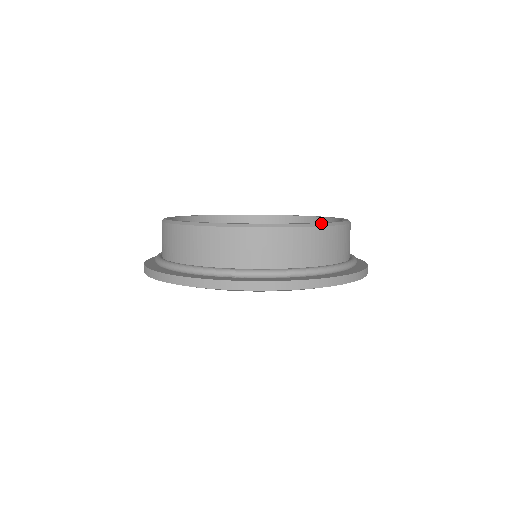
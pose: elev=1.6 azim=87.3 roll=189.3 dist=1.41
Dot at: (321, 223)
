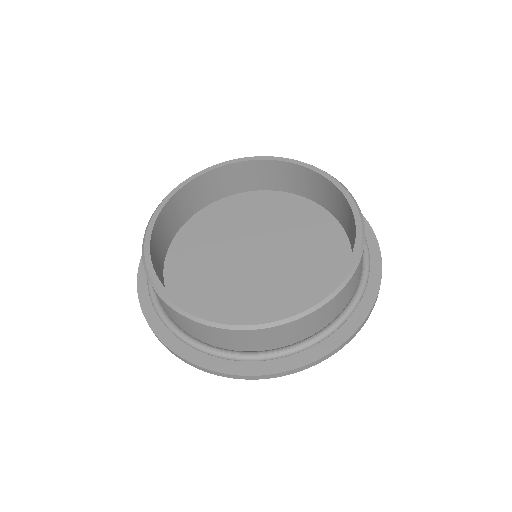
Dot at: (362, 223)
